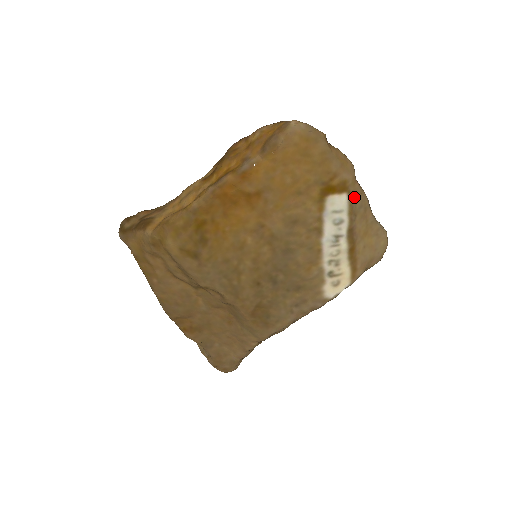
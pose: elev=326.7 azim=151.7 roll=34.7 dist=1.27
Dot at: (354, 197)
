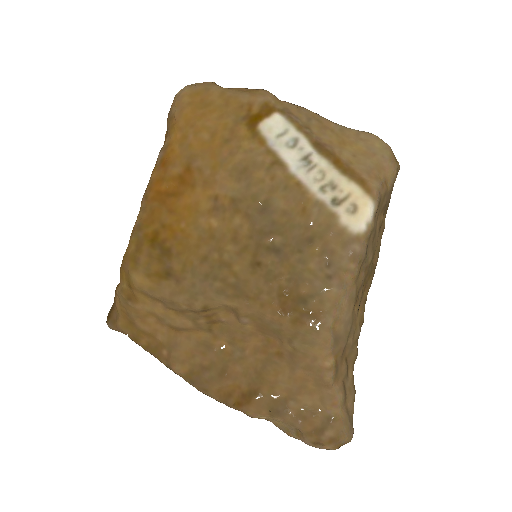
Dot at: (291, 113)
